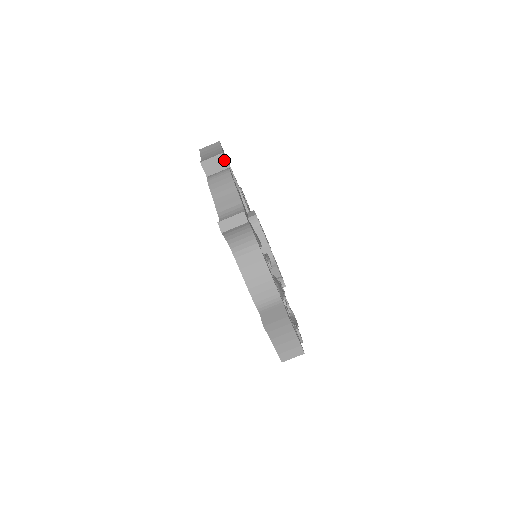
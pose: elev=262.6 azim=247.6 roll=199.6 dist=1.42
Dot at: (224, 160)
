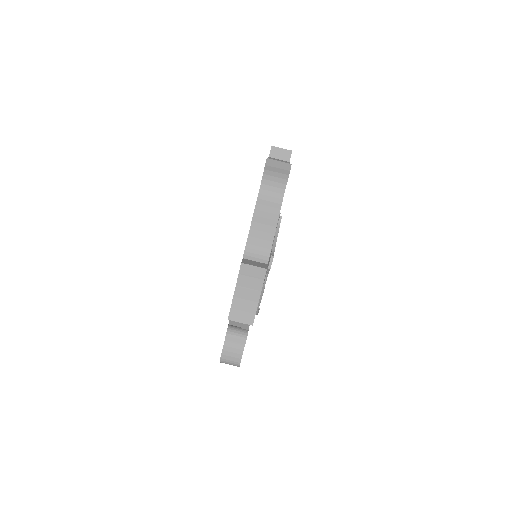
Dot at: (289, 156)
